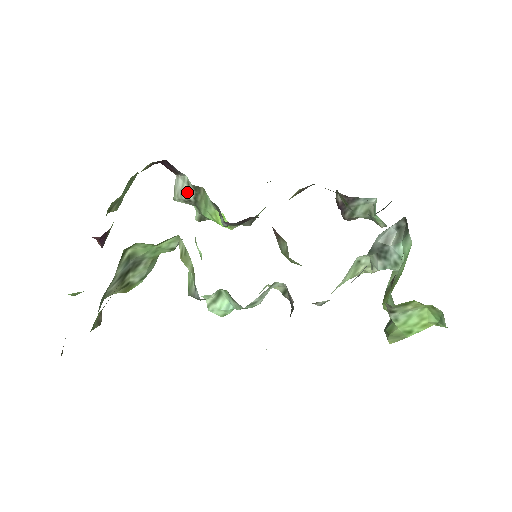
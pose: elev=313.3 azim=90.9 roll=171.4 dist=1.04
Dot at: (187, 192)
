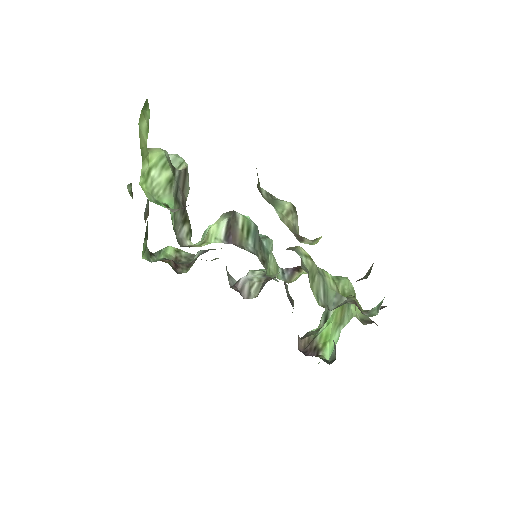
Dot at: occluded
